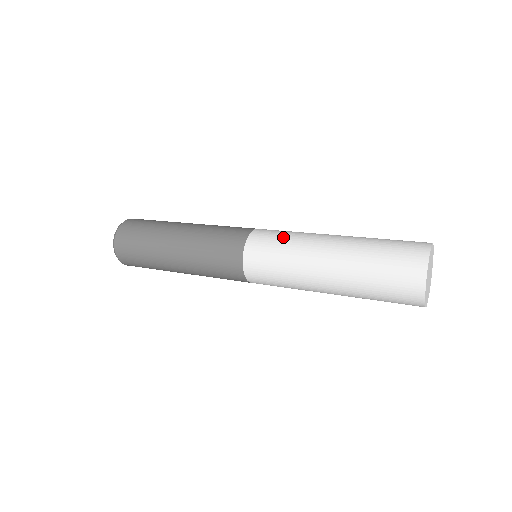
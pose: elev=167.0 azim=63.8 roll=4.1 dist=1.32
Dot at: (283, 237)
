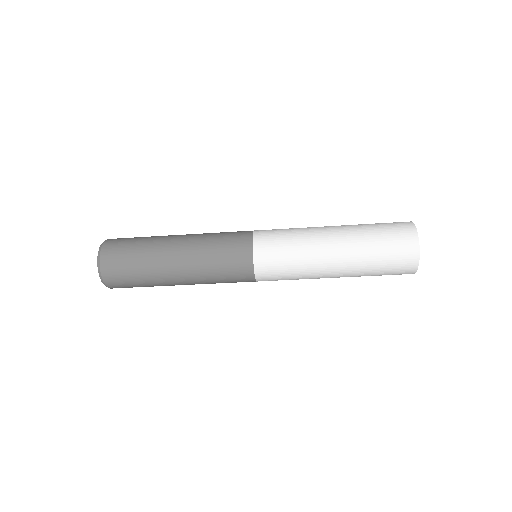
Dot at: (287, 235)
